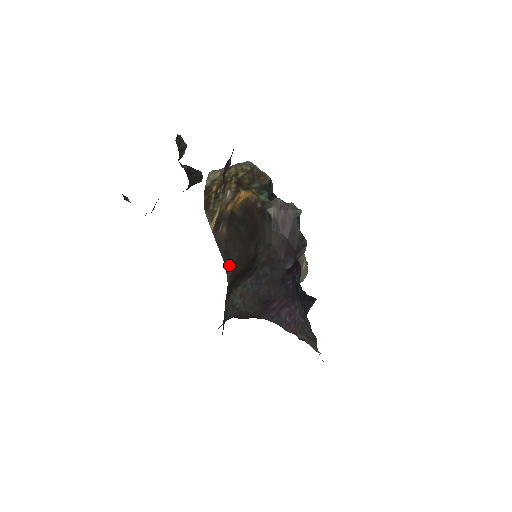
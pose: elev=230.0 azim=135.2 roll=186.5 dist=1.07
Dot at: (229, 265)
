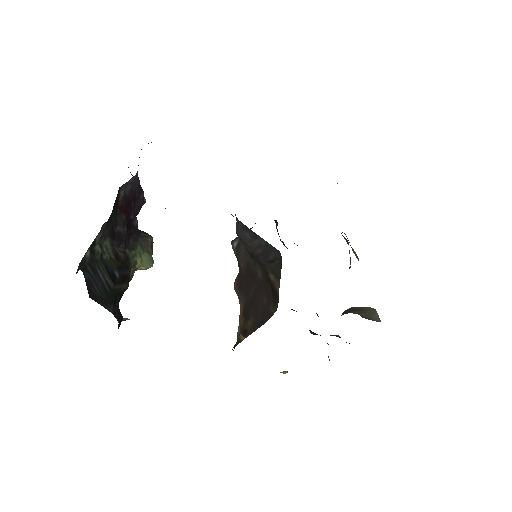
Dot at: (270, 311)
